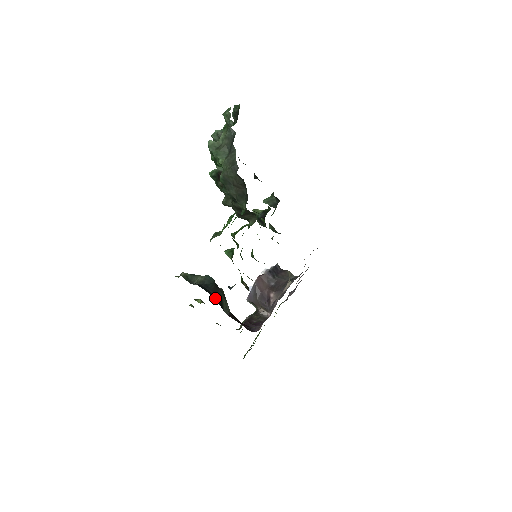
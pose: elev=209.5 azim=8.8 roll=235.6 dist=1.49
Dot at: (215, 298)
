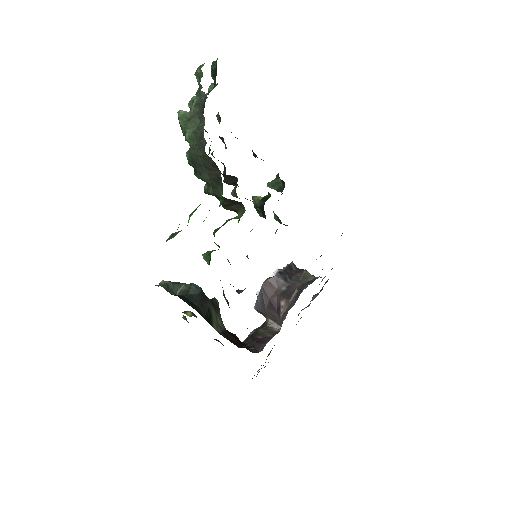
Dot at: (200, 313)
